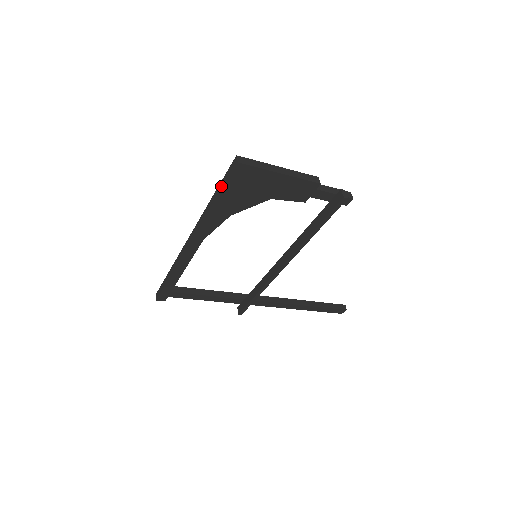
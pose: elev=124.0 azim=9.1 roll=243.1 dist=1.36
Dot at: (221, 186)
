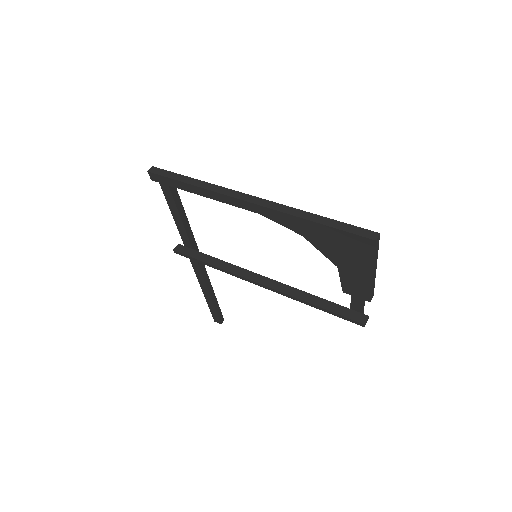
Dot at: (338, 225)
